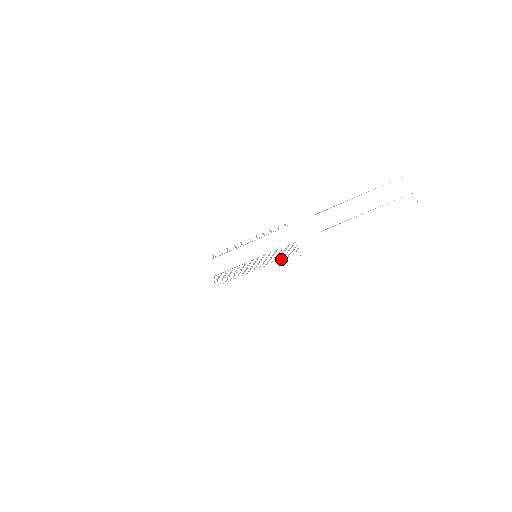
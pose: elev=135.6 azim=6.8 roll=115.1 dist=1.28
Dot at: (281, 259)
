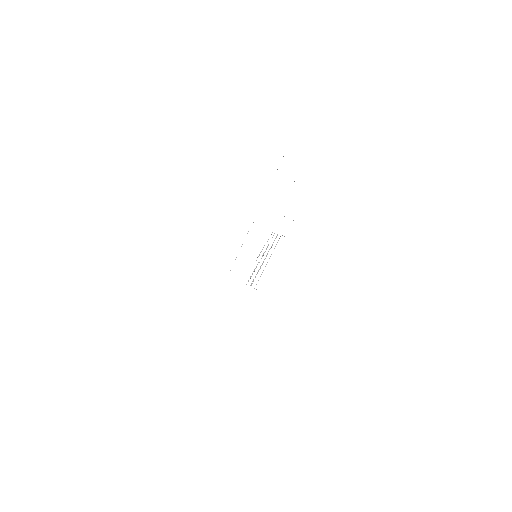
Dot at: occluded
